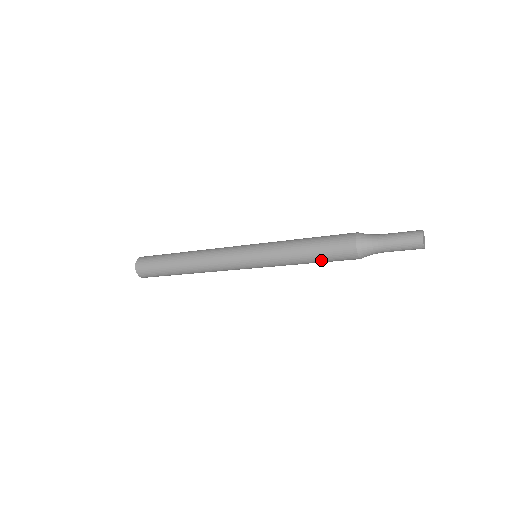
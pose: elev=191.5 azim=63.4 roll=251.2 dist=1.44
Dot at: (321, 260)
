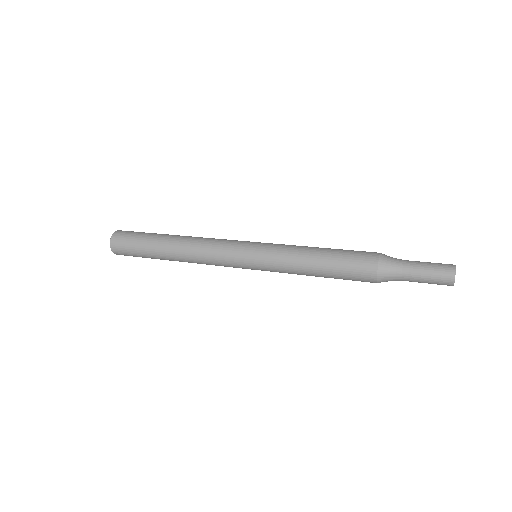
Dot at: (332, 272)
